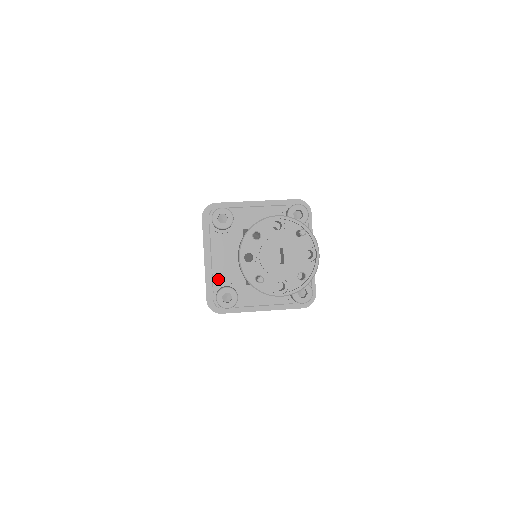
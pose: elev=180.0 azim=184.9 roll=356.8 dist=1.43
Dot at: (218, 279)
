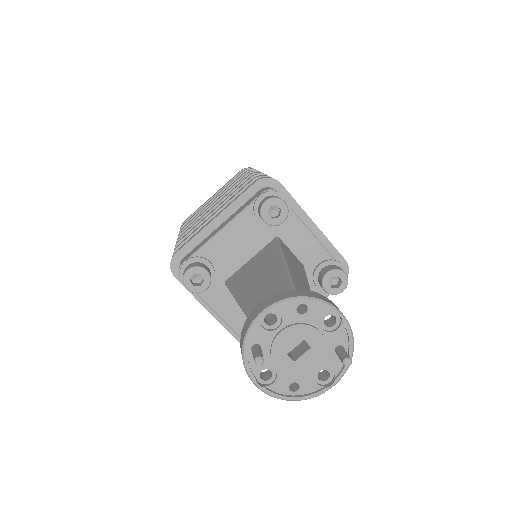
Dot at: (207, 251)
